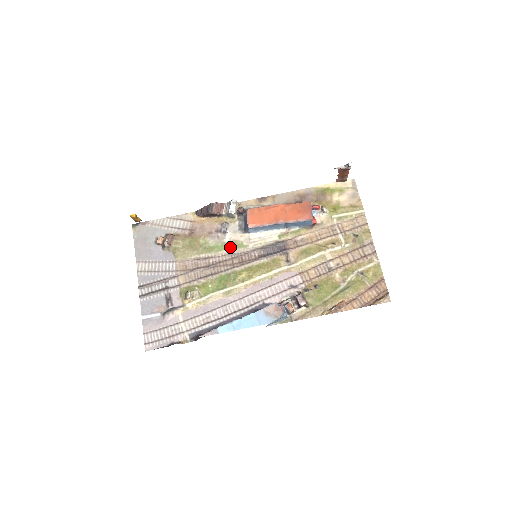
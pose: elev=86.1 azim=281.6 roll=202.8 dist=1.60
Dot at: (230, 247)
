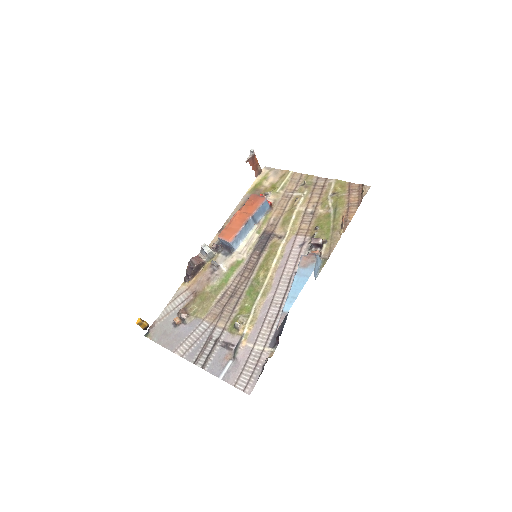
Dot at: (232, 272)
